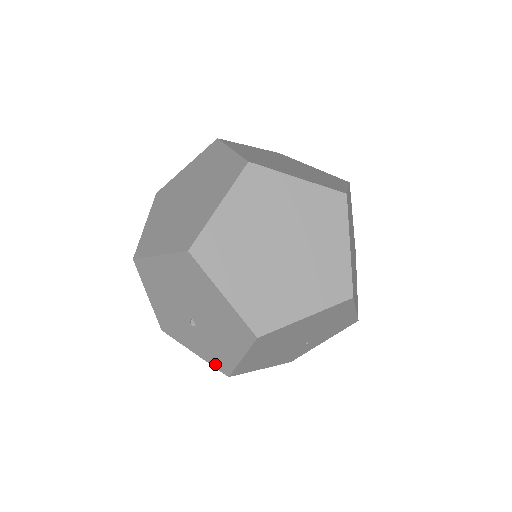
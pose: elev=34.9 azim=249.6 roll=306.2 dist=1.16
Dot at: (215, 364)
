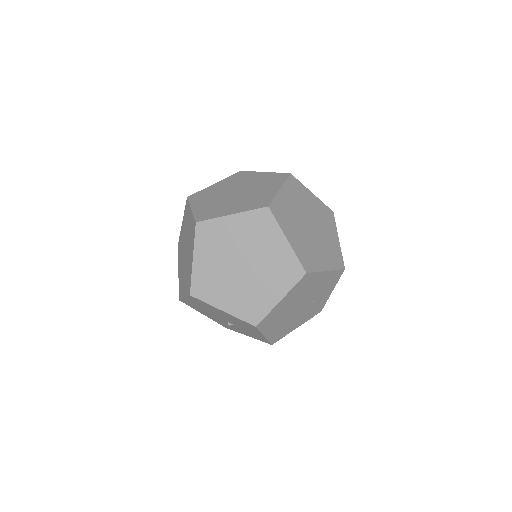
Dot at: (260, 340)
